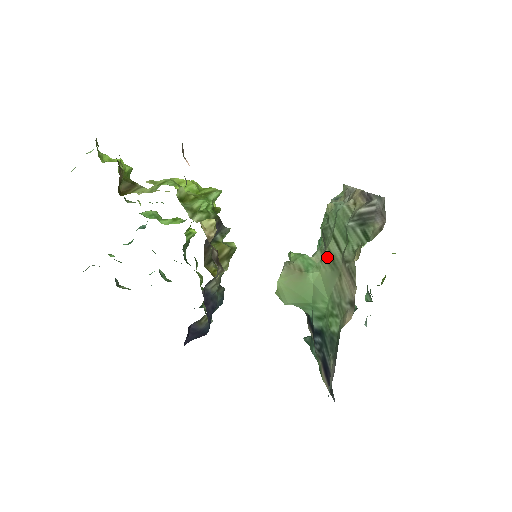
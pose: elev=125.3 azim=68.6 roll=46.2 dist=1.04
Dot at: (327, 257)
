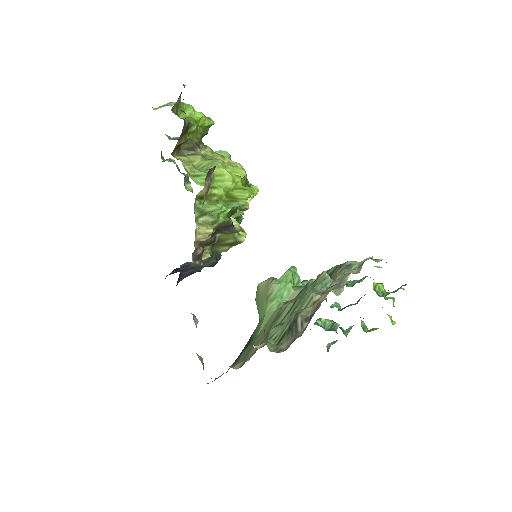
Dot at: (280, 310)
